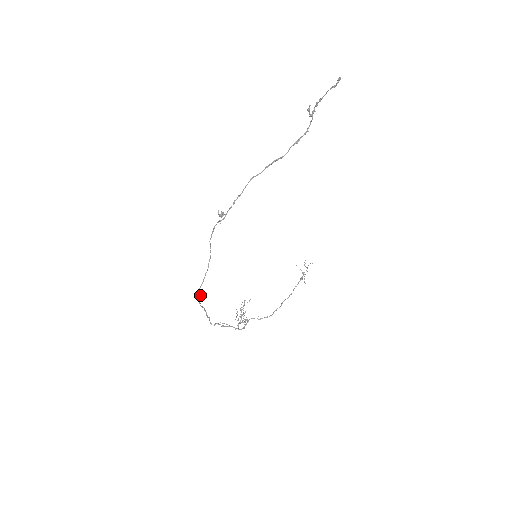
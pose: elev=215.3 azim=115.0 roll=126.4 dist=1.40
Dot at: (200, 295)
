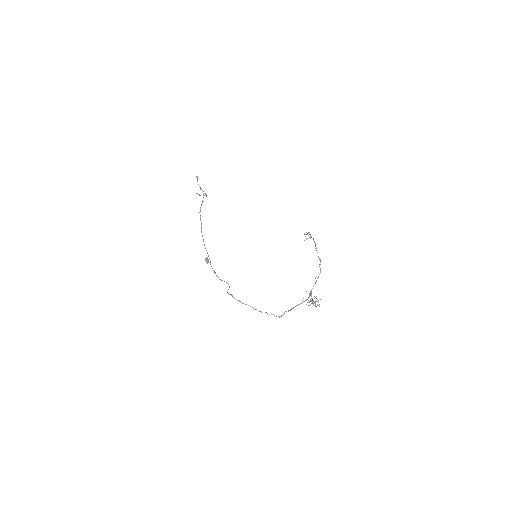
Dot at: (232, 295)
